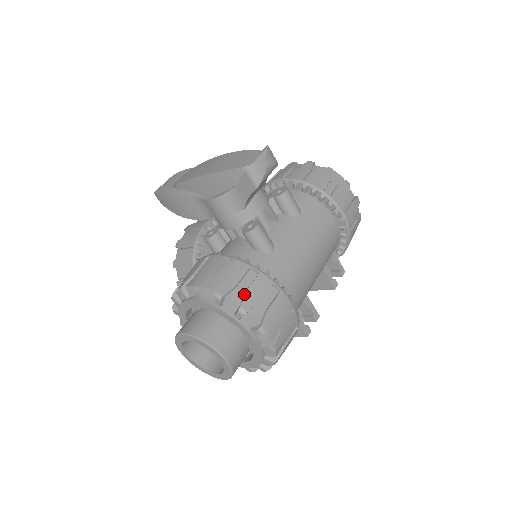
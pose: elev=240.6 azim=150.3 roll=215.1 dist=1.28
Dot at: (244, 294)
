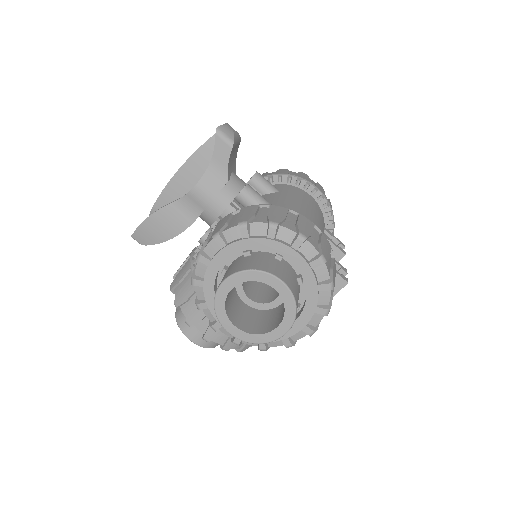
Dot at: (267, 215)
